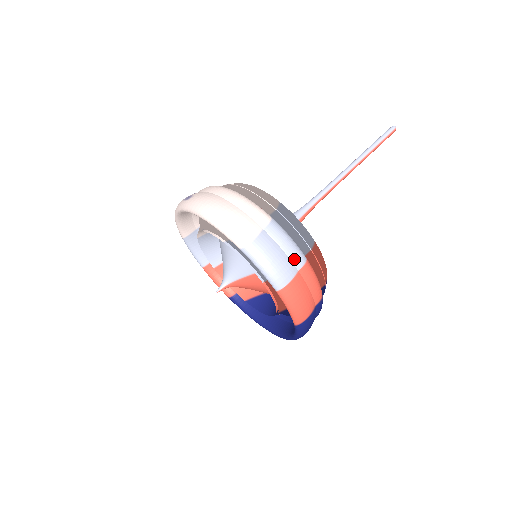
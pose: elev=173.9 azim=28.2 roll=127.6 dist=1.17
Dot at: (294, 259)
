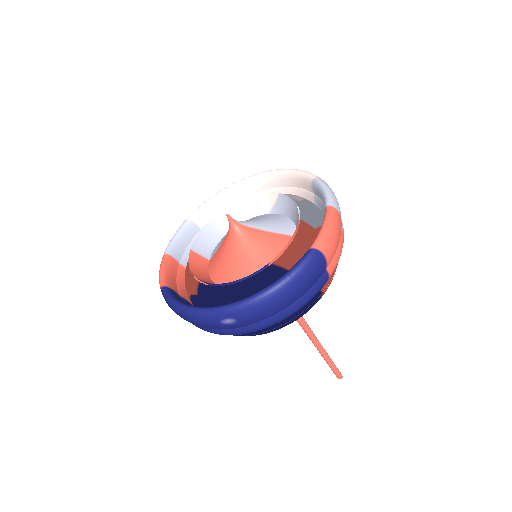
Dot at: occluded
